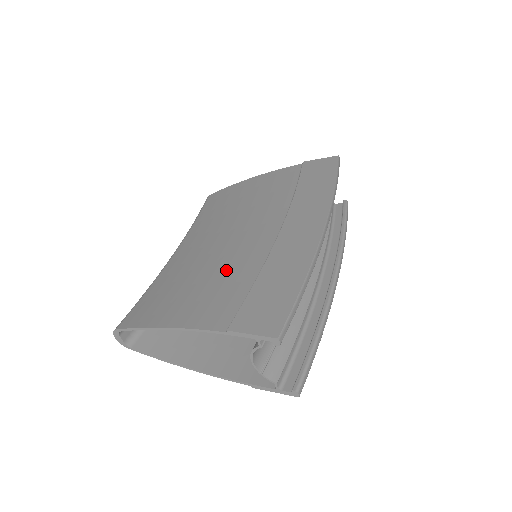
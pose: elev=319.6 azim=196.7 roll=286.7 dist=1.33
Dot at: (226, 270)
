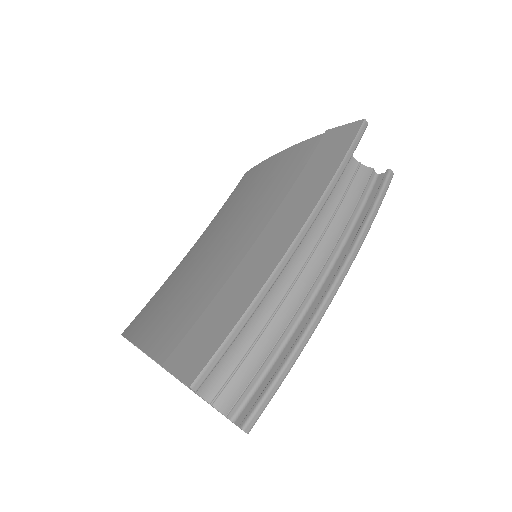
Dot at: (200, 284)
